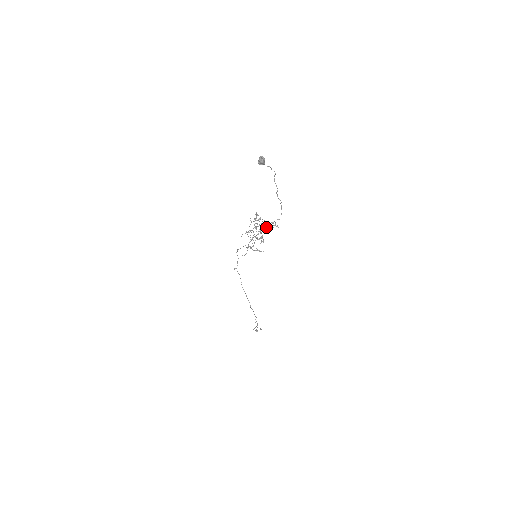
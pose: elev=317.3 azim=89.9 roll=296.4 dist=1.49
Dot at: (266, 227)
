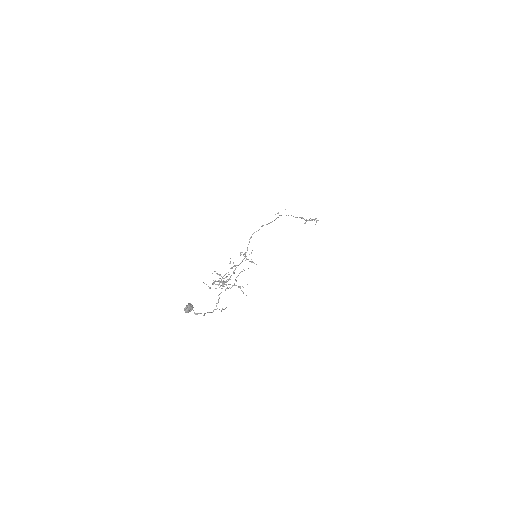
Dot at: (234, 283)
